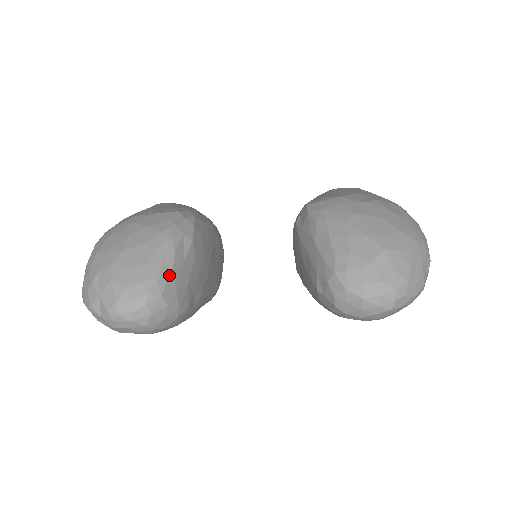
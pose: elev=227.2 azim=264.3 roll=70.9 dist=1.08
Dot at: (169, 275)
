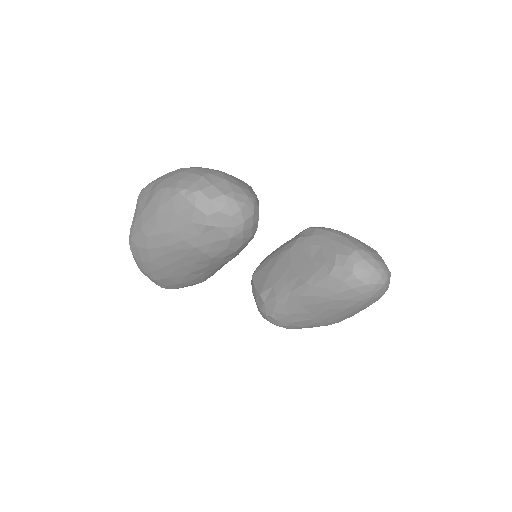
Dot at: occluded
